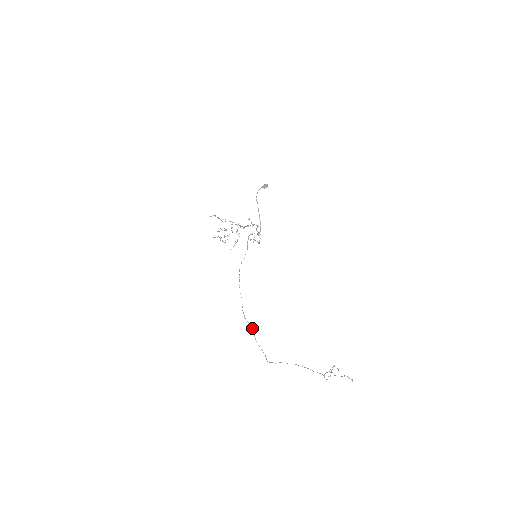
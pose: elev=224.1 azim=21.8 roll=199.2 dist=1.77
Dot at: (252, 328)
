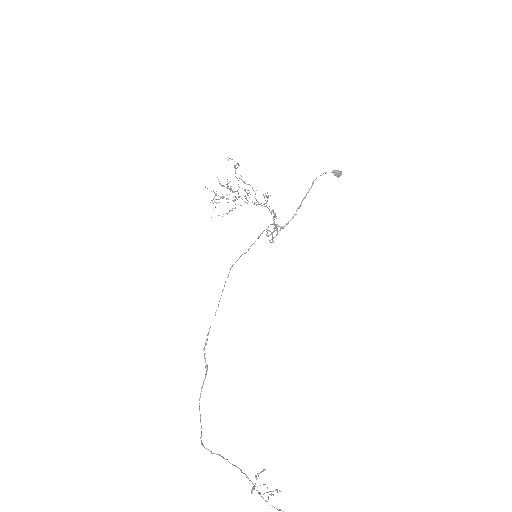
Dot at: (206, 372)
